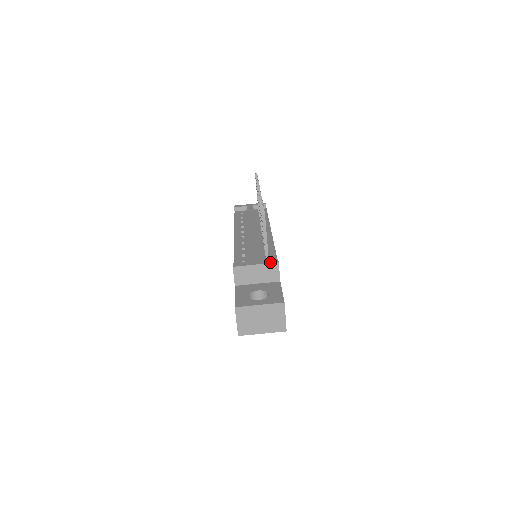
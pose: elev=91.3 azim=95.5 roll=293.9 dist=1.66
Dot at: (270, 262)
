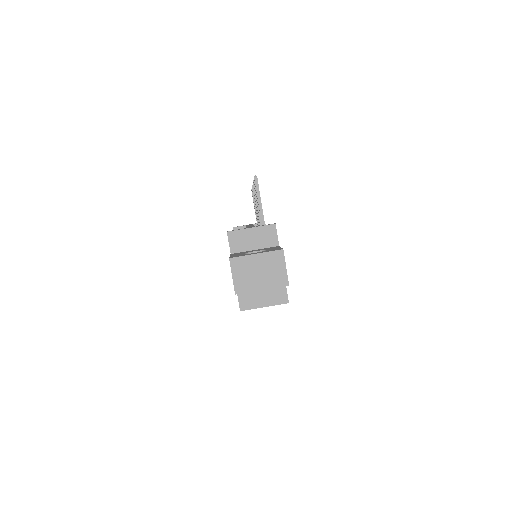
Dot at: occluded
